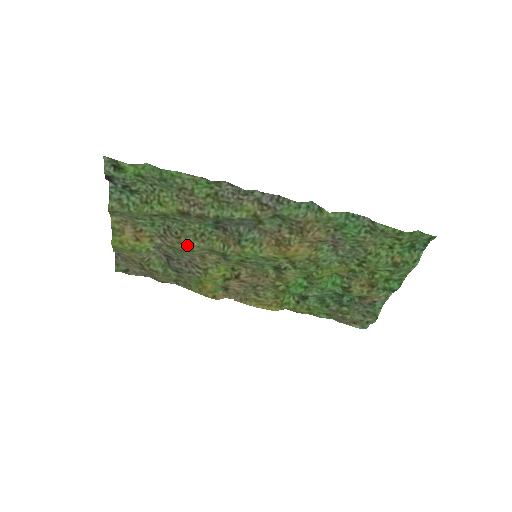
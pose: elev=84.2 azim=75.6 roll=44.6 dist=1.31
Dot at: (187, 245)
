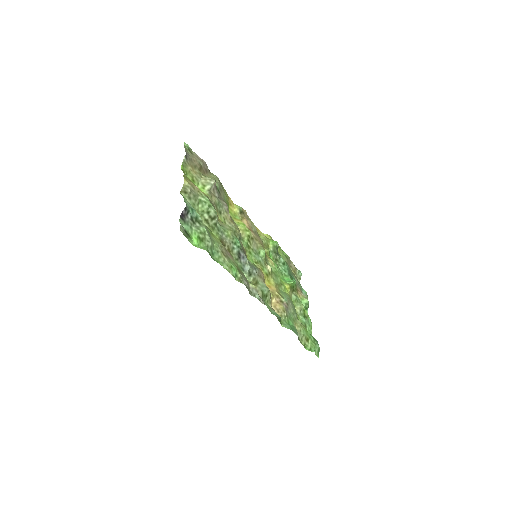
Dot at: occluded
